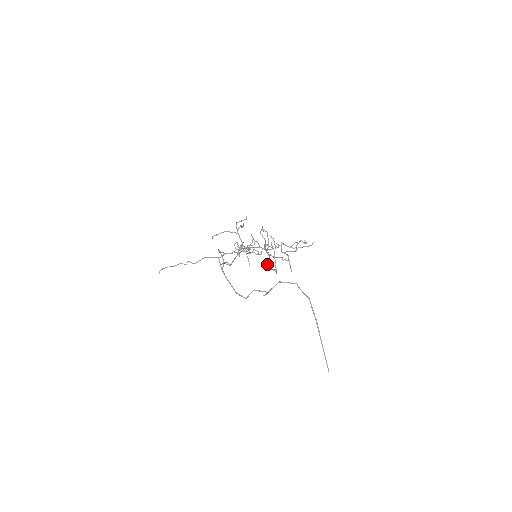
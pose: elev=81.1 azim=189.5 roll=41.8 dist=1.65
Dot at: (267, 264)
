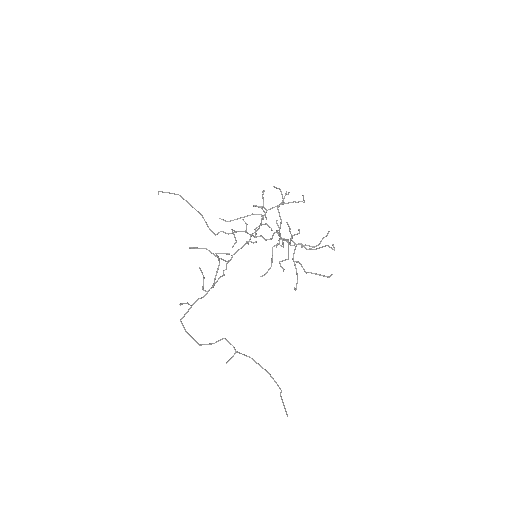
Dot at: (280, 245)
